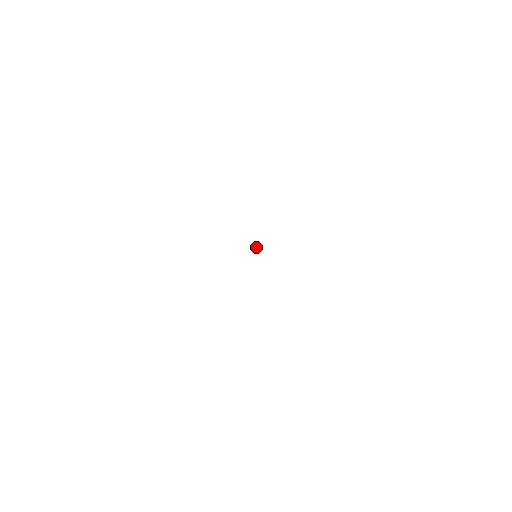
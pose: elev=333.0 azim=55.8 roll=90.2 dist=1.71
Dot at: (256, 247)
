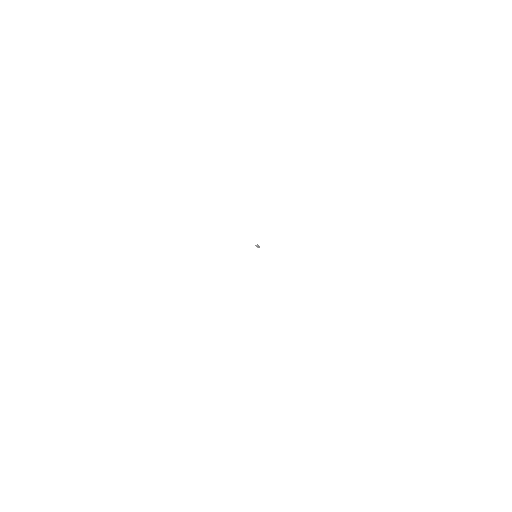
Dot at: (257, 245)
